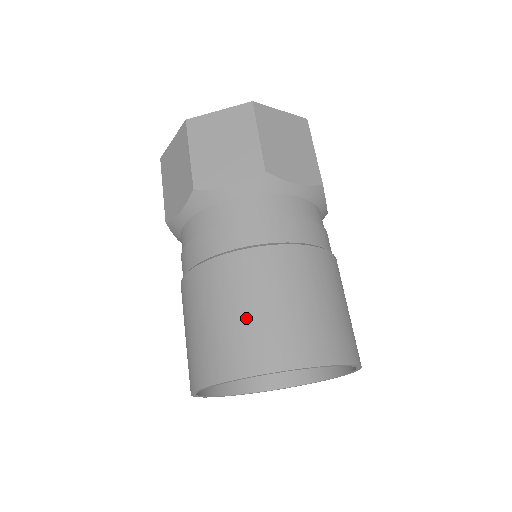
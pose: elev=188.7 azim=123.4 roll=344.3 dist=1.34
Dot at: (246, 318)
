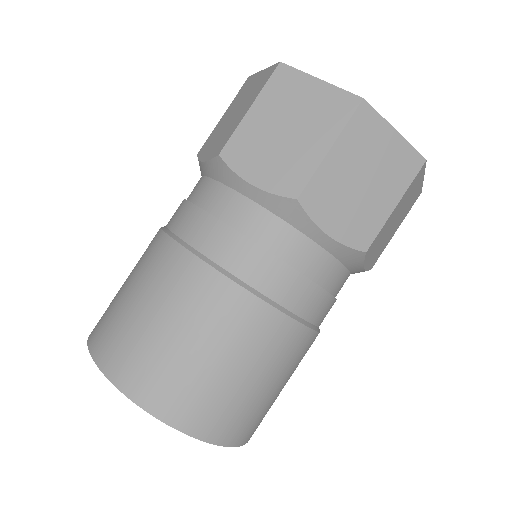
Dot at: (226, 379)
